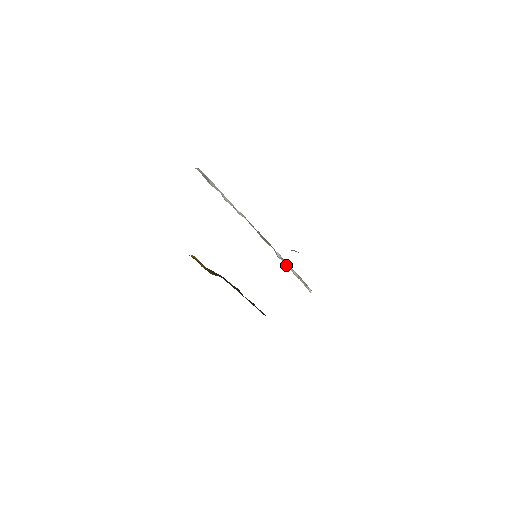
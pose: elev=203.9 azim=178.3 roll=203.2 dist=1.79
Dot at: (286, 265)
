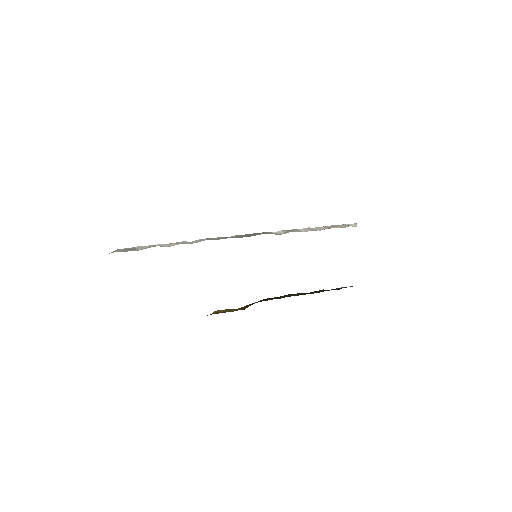
Dot at: occluded
